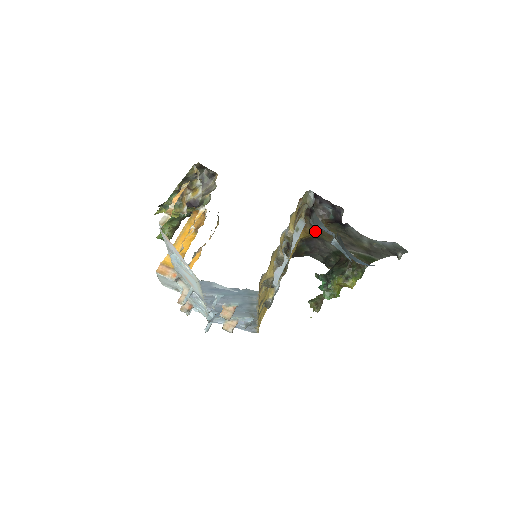
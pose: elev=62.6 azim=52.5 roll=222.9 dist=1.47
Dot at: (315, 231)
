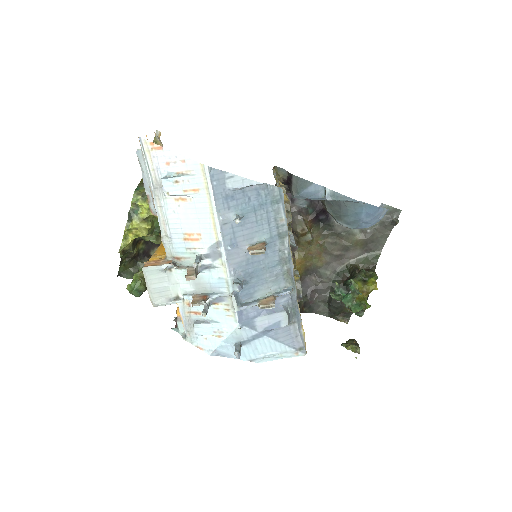
Dot at: (302, 255)
